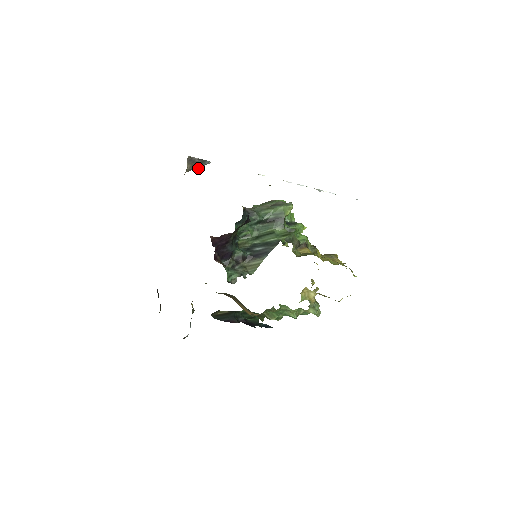
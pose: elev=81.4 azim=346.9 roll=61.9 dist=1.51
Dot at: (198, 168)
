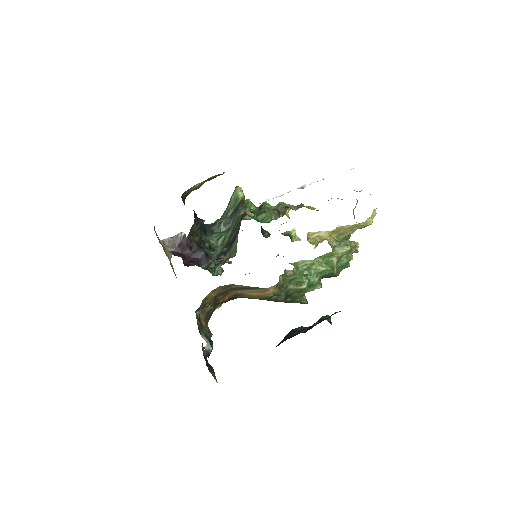
Dot at: occluded
